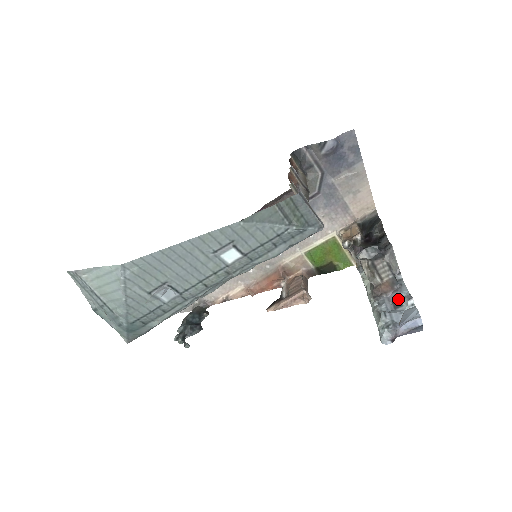
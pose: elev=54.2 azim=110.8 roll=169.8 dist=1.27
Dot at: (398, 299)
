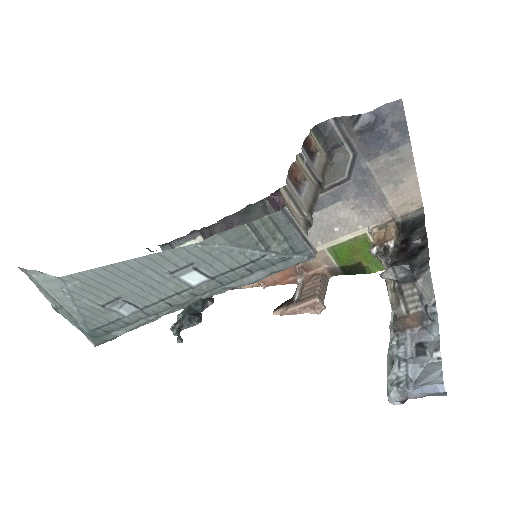
Dot at: (424, 342)
